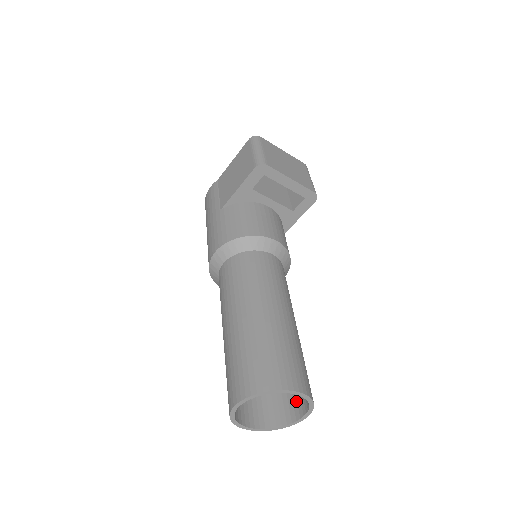
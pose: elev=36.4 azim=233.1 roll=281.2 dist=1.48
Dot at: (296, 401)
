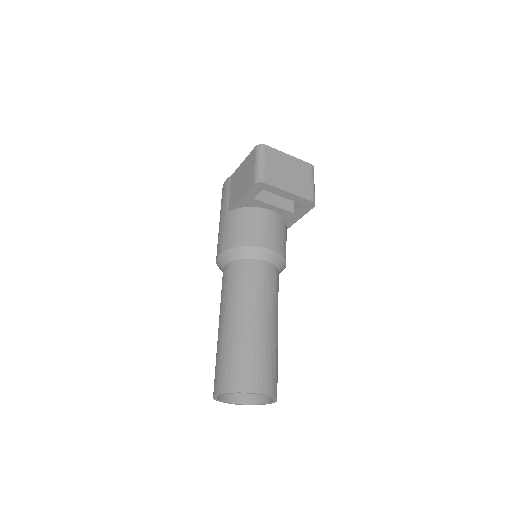
Dot at: occluded
